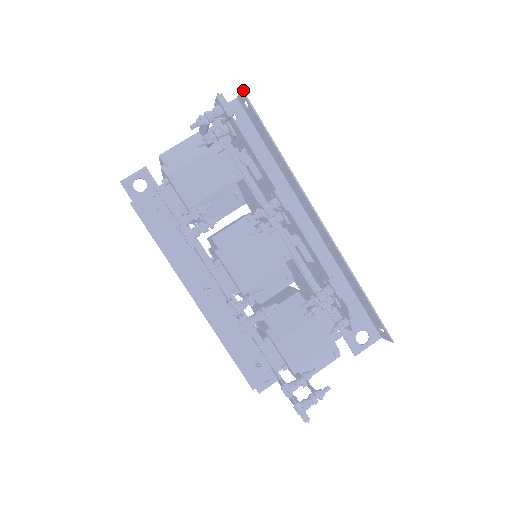
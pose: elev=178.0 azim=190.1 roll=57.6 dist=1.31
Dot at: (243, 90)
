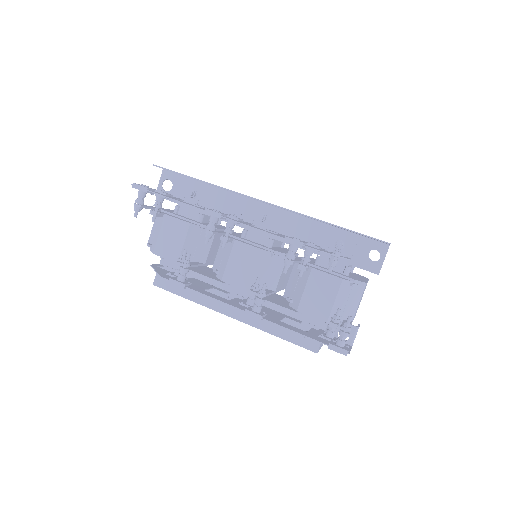
Dot at: (154, 165)
